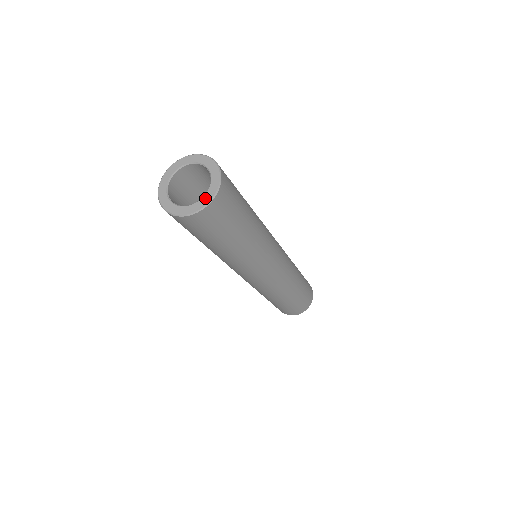
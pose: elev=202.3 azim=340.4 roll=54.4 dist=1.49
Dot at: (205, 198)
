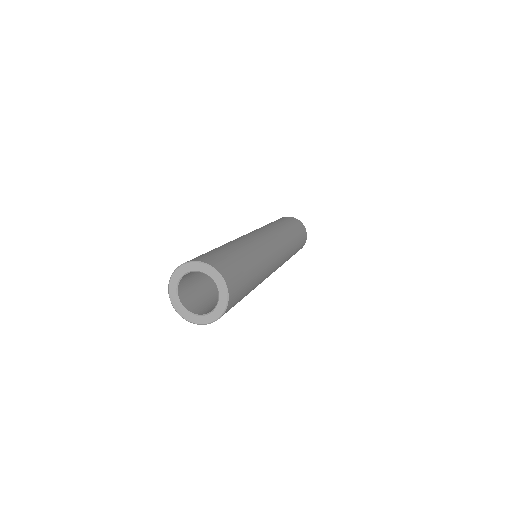
Dot at: (216, 312)
